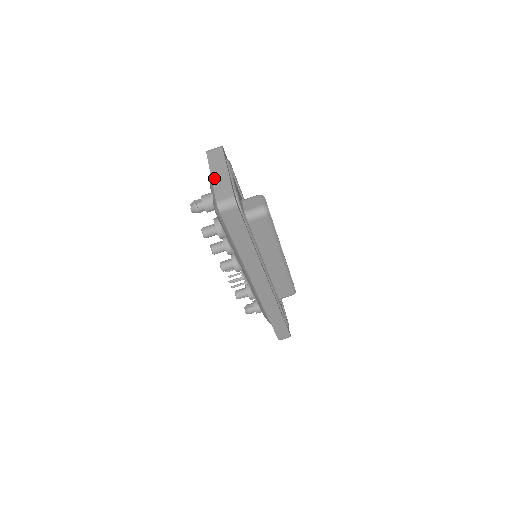
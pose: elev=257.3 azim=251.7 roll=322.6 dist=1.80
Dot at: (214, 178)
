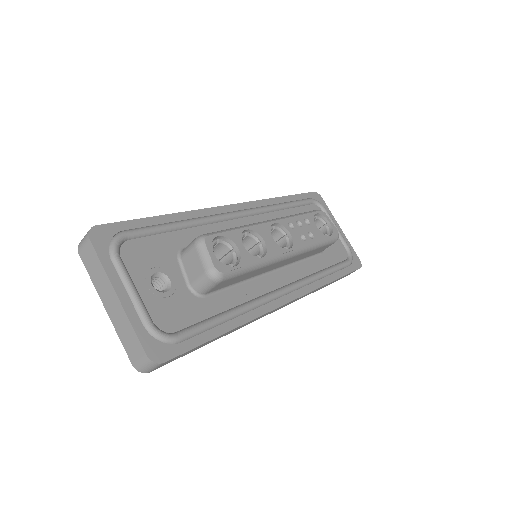
Dot at: (110, 315)
